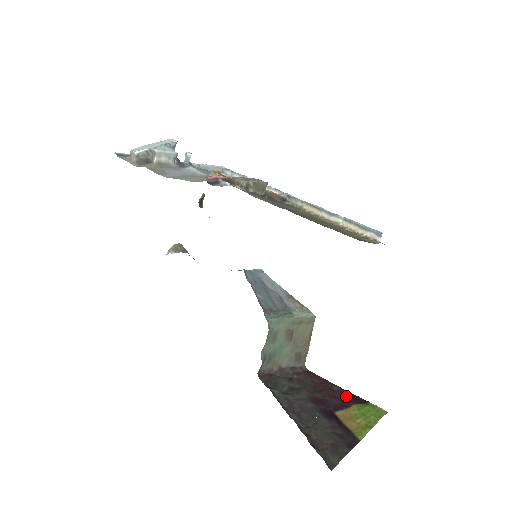
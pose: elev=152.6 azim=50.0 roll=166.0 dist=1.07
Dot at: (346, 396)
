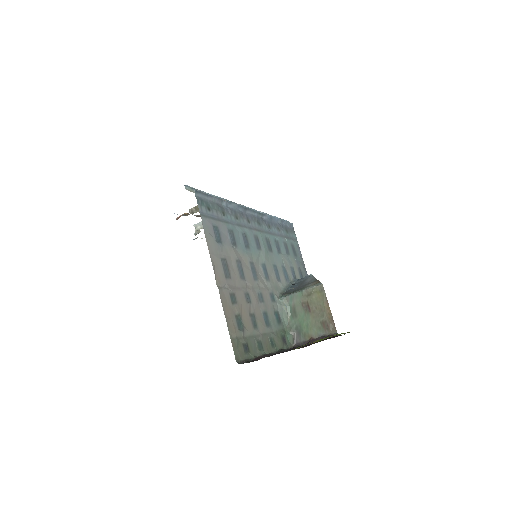
Dot at: occluded
